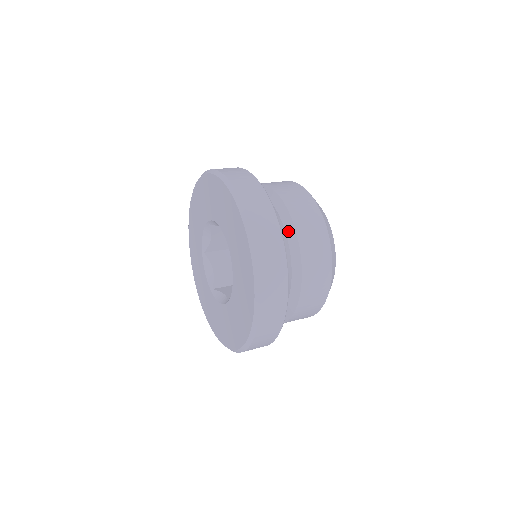
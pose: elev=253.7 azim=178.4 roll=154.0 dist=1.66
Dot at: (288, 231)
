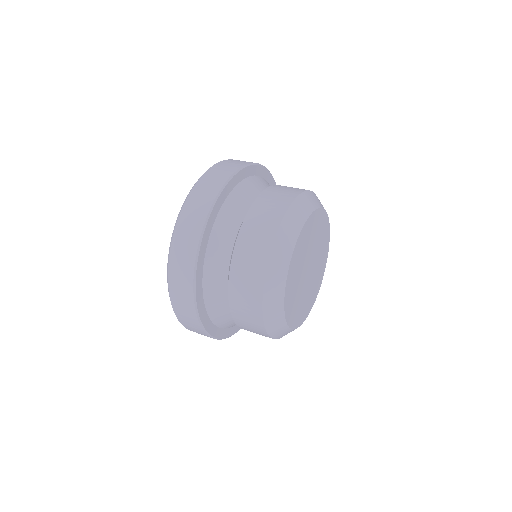
Dot at: occluded
